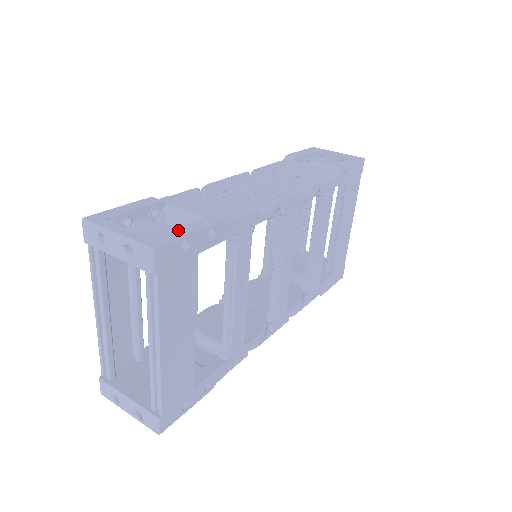
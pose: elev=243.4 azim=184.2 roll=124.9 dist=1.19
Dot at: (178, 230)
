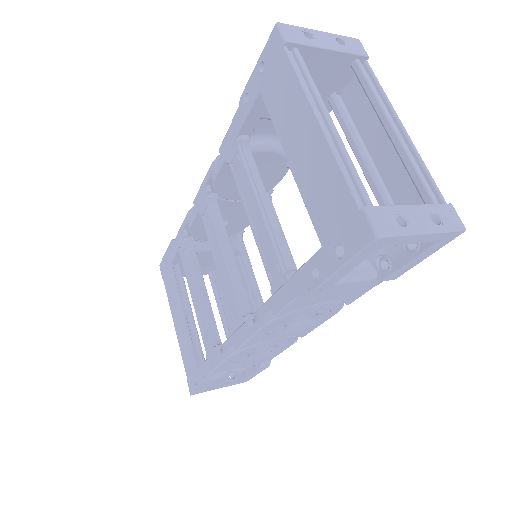
Dot at: occluded
